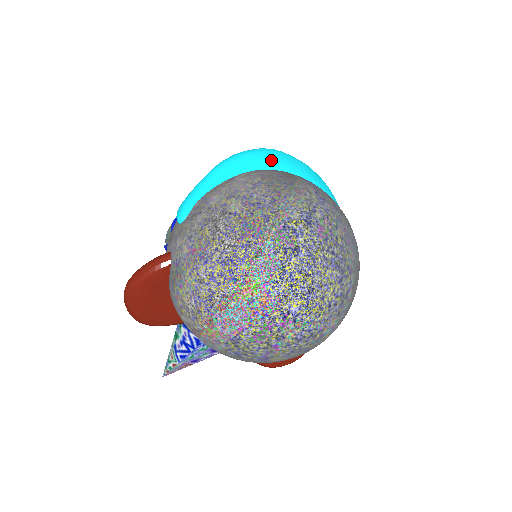
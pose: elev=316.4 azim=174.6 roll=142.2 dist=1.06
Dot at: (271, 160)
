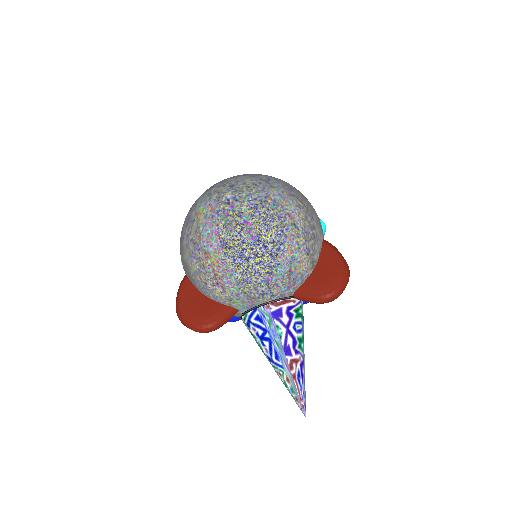
Dot at: occluded
